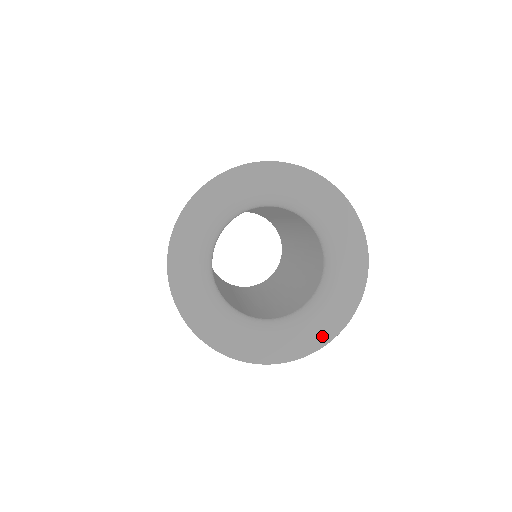
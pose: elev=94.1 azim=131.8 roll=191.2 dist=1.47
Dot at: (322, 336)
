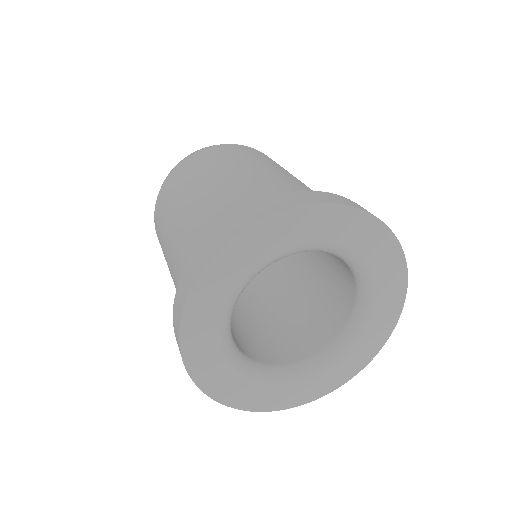
Dot at: (362, 360)
